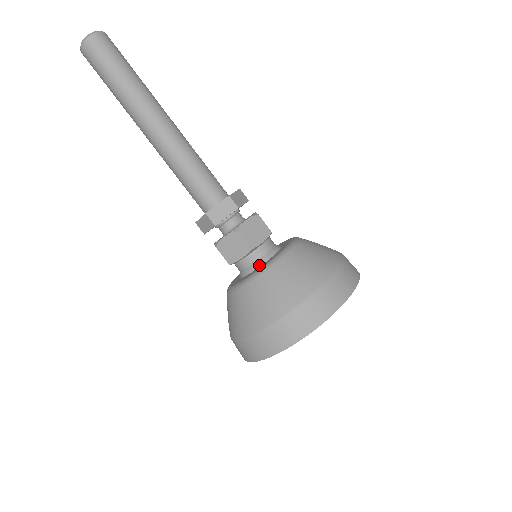
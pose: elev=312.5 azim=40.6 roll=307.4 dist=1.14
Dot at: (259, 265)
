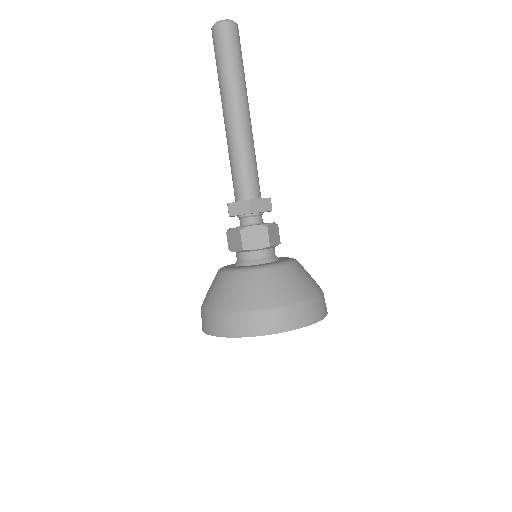
Dot at: (244, 265)
